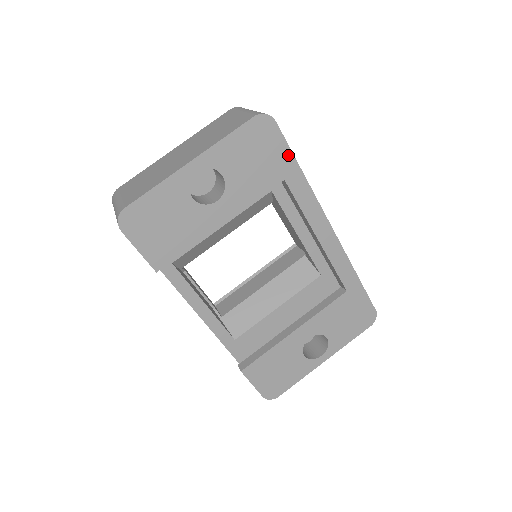
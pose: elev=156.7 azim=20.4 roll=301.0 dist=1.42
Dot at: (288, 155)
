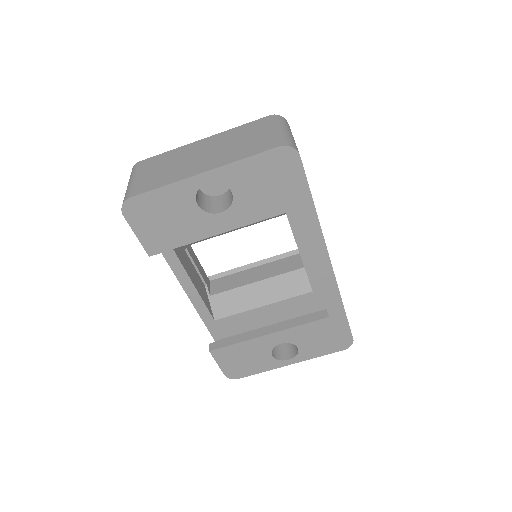
Dot at: (304, 189)
